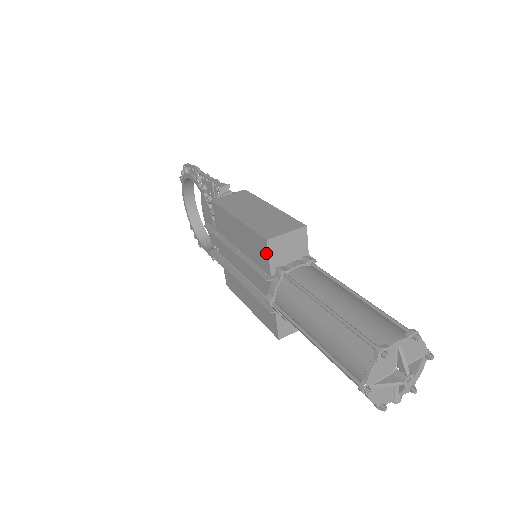
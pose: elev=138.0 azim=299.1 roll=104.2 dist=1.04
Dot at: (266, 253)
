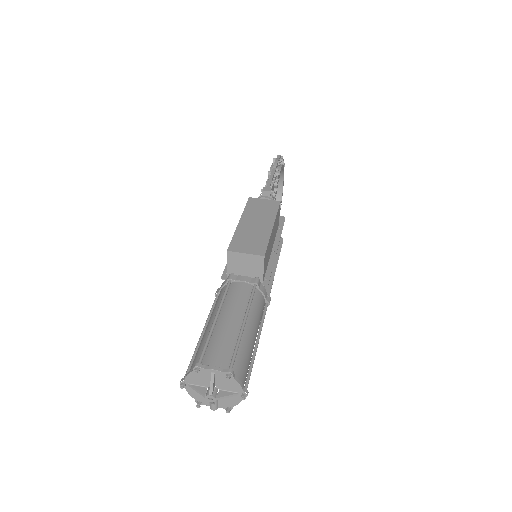
Dot at: (227, 259)
